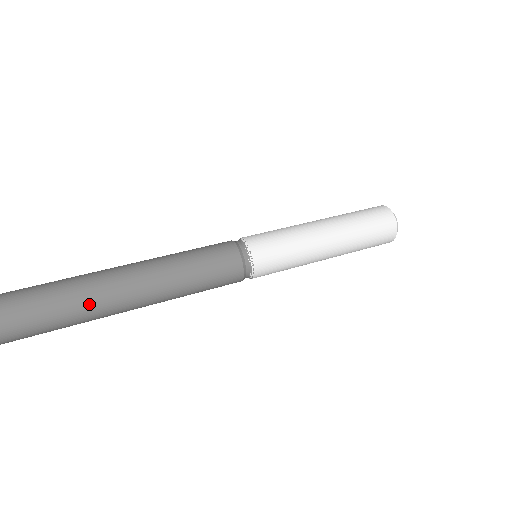
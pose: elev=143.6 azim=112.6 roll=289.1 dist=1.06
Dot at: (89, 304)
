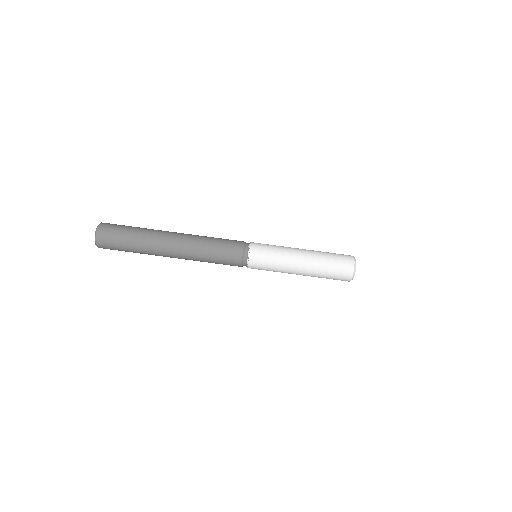
Dot at: (154, 251)
